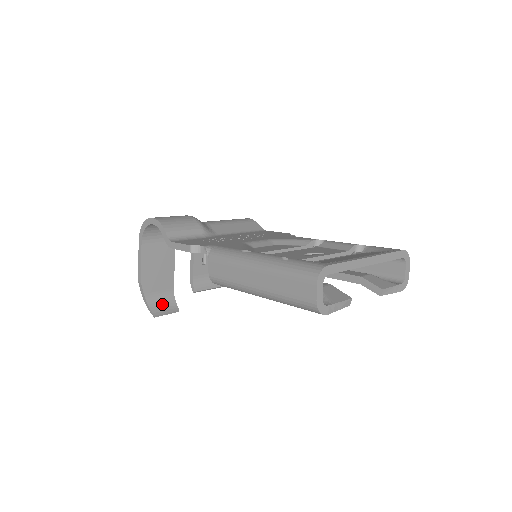
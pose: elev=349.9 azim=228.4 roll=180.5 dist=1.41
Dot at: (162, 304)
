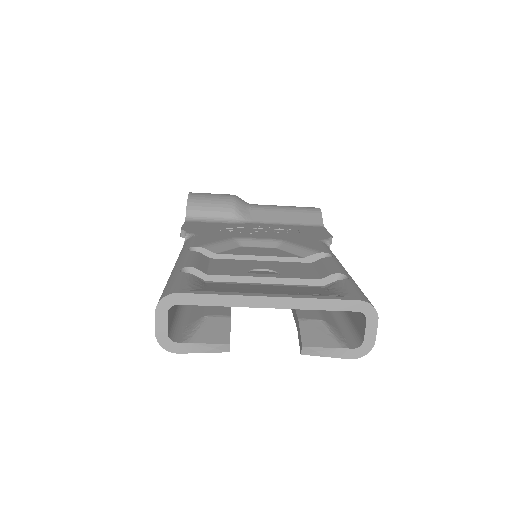
Dot at: occluded
